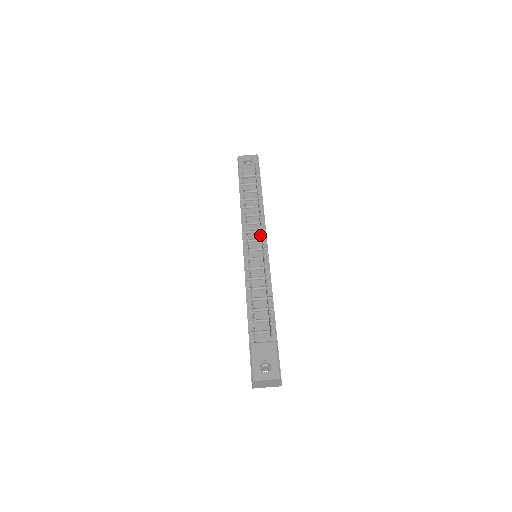
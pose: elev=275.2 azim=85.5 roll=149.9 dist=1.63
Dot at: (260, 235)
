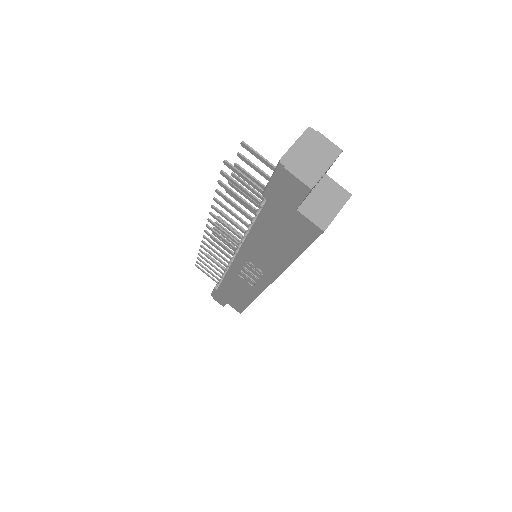
Dot at: occluded
